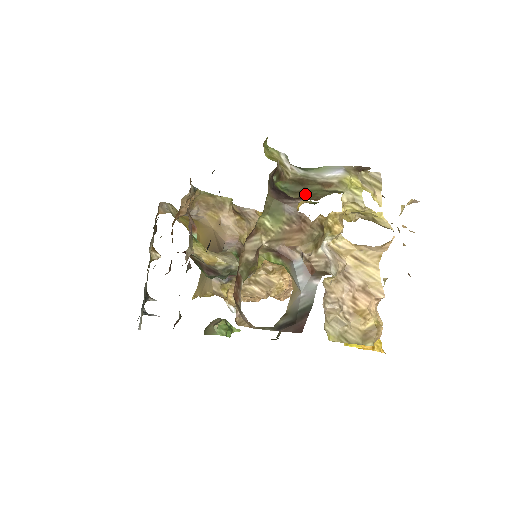
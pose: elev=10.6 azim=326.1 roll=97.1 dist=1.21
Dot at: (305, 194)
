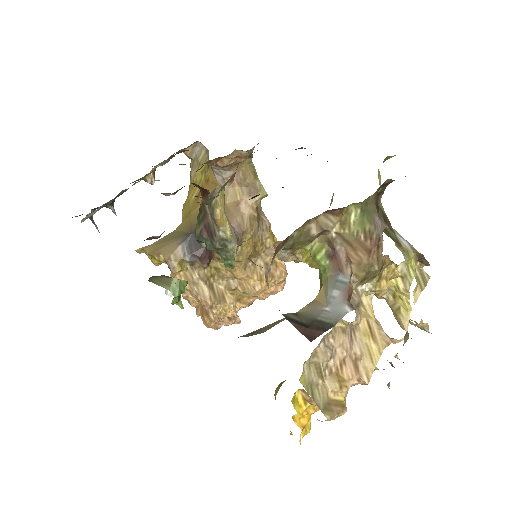
Dot at: (384, 229)
